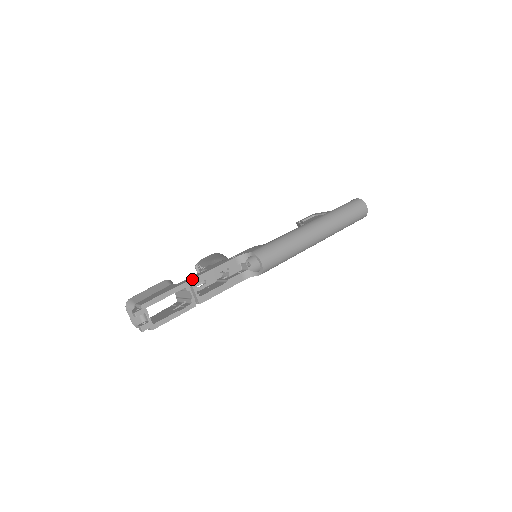
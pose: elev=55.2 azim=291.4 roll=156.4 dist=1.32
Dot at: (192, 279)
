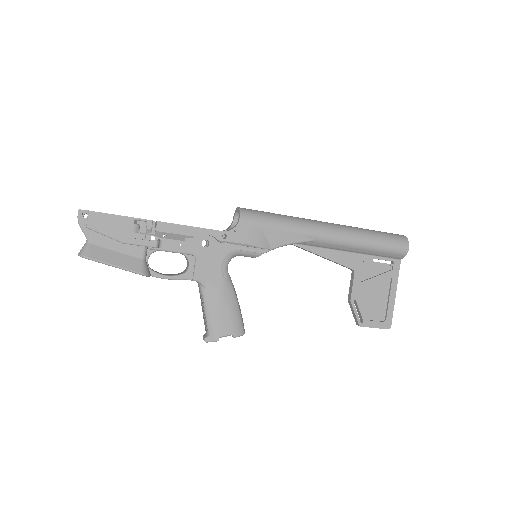
Dot at: occluded
